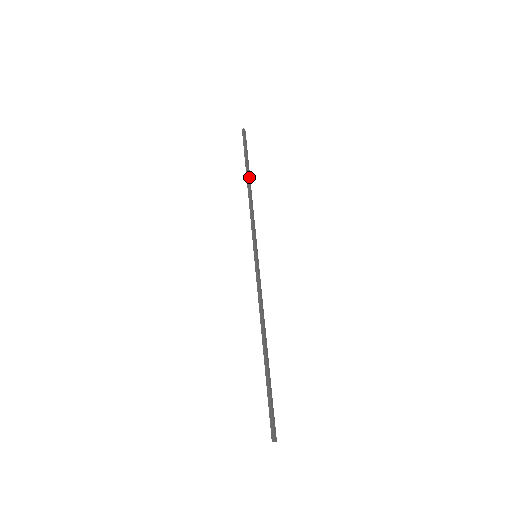
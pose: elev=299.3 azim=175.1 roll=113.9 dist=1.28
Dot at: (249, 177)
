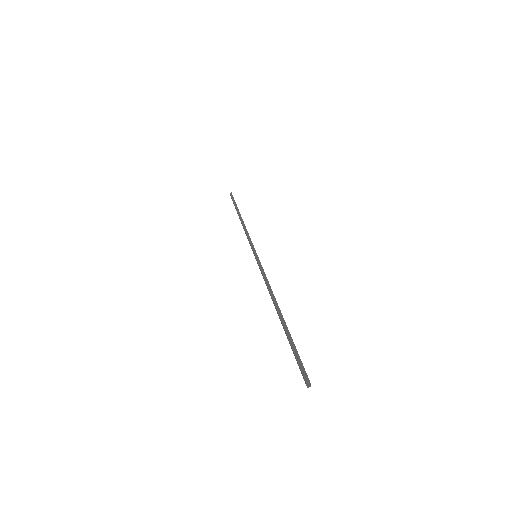
Dot at: (240, 215)
